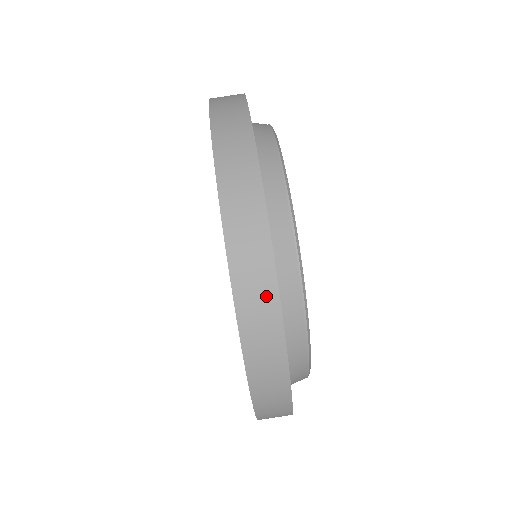
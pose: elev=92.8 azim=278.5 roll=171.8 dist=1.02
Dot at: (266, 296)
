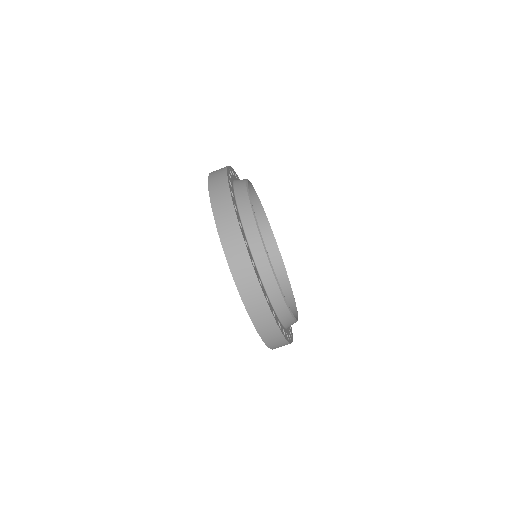
Dot at: (242, 254)
